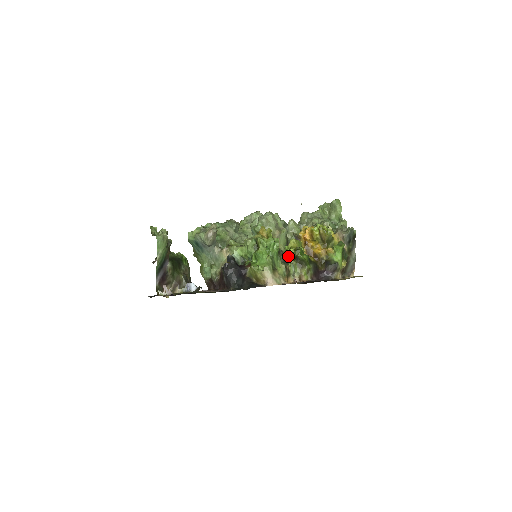
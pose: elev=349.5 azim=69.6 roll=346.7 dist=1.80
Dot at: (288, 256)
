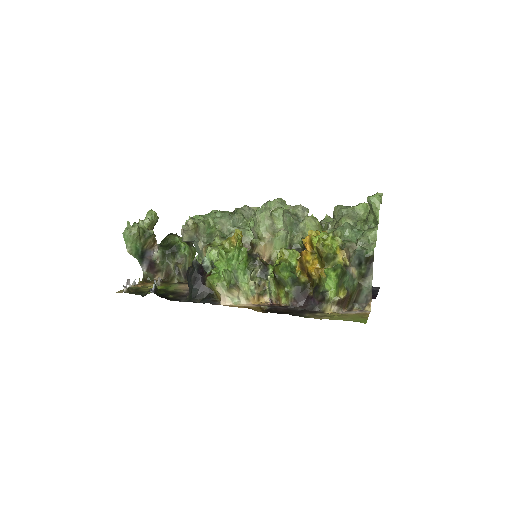
Dot at: occluded
